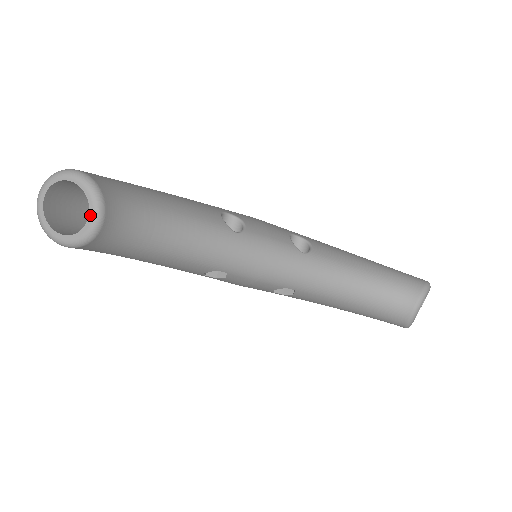
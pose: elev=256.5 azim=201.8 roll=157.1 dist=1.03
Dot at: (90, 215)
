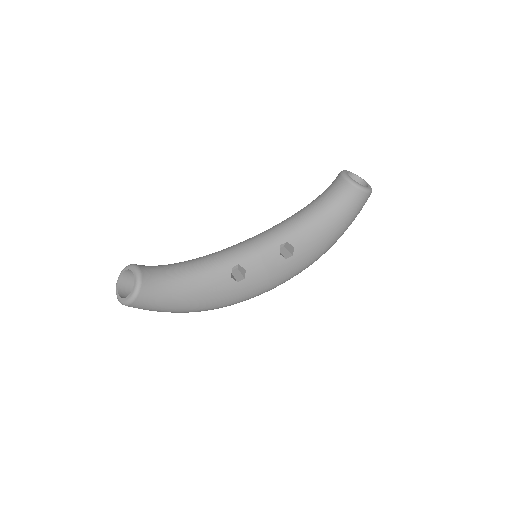
Dot at: (133, 271)
